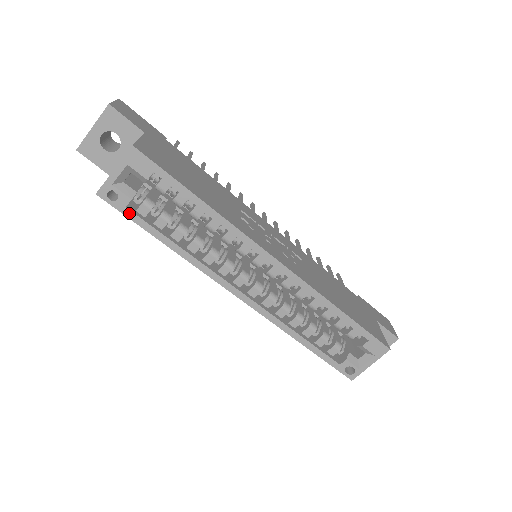
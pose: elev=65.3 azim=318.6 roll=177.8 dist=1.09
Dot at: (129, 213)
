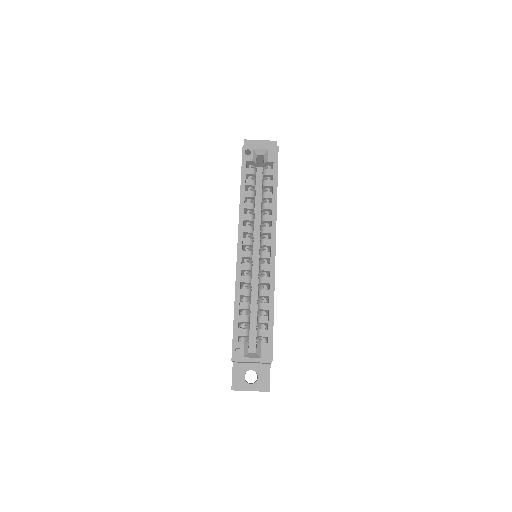
Dot at: (244, 164)
